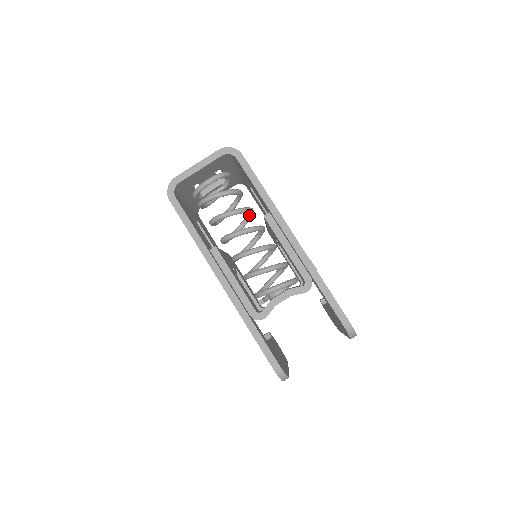
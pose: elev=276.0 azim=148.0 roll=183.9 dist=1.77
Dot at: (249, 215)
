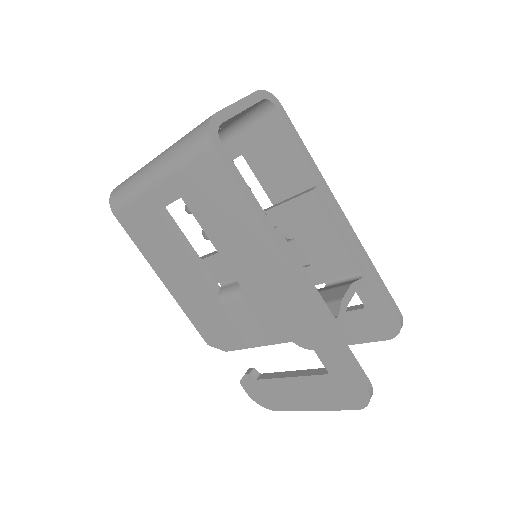
Dot at: occluded
